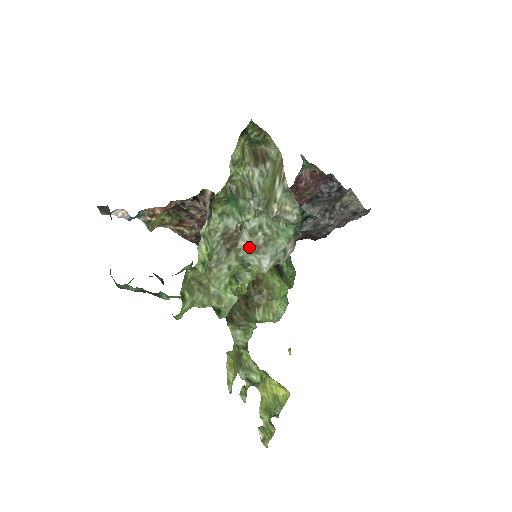
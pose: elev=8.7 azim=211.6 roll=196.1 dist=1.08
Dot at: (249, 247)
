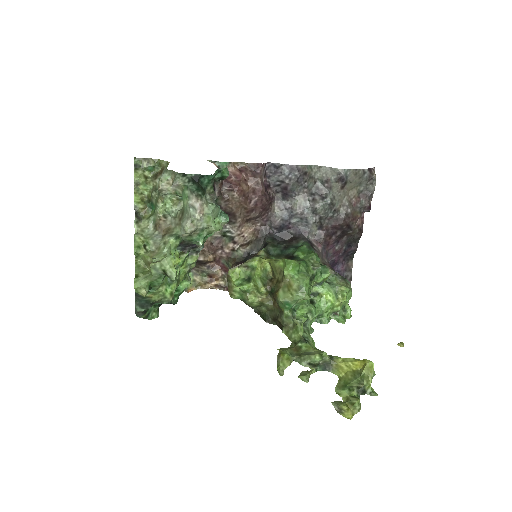
Dot at: (177, 225)
